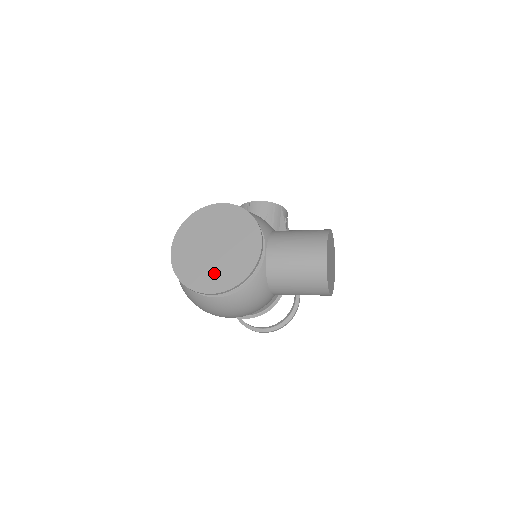
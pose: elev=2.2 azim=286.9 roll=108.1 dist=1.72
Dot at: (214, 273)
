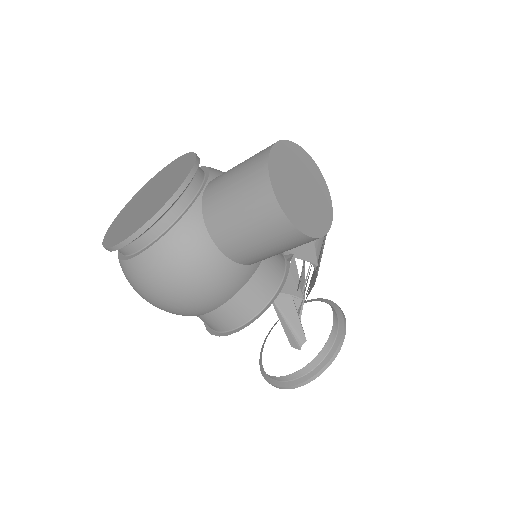
Dot at: (134, 221)
